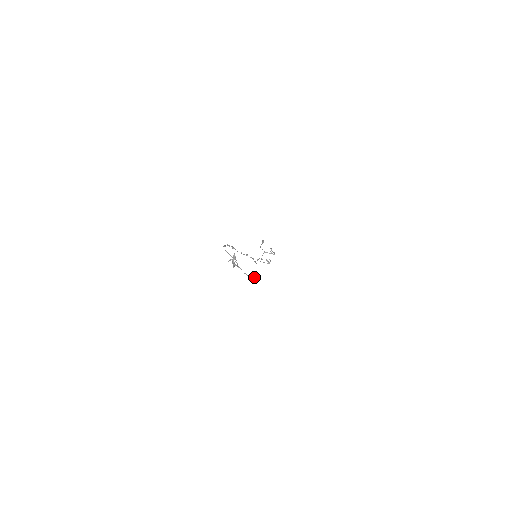
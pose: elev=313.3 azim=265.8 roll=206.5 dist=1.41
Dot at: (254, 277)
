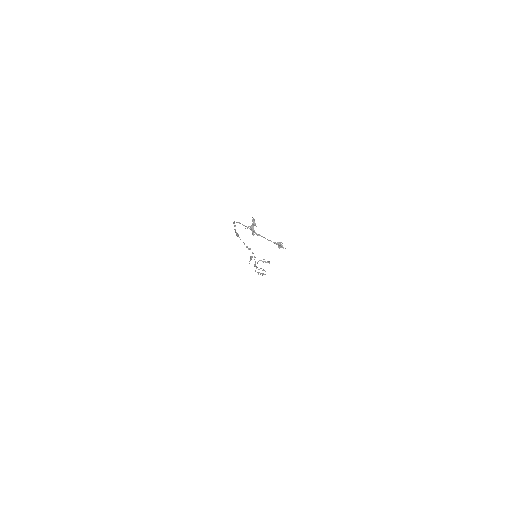
Dot at: (280, 243)
